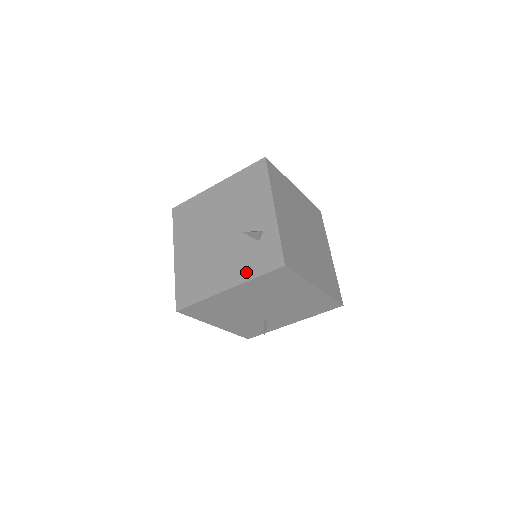
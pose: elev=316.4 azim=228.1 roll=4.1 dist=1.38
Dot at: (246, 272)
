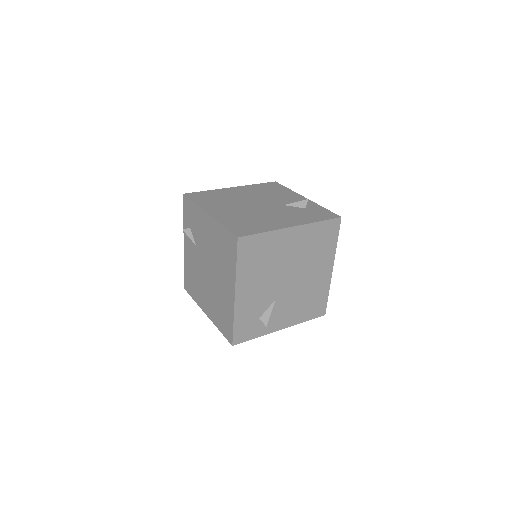
Dot at: (306, 219)
